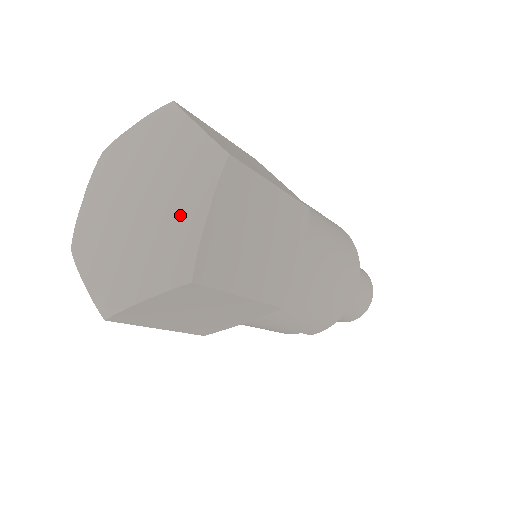
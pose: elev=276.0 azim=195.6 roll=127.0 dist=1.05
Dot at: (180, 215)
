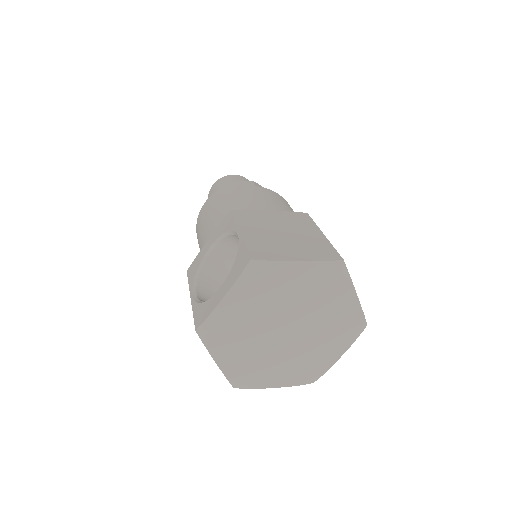
Dot at: (322, 350)
